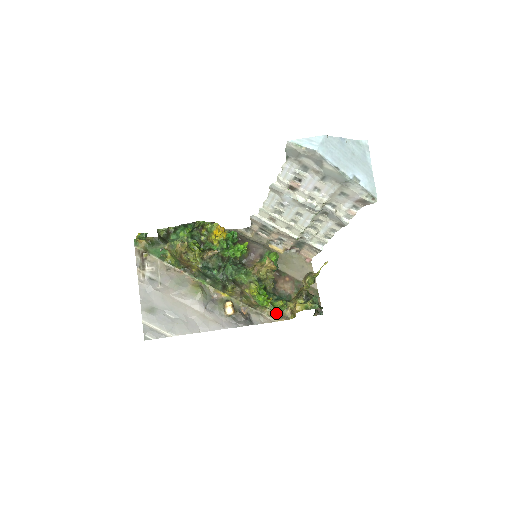
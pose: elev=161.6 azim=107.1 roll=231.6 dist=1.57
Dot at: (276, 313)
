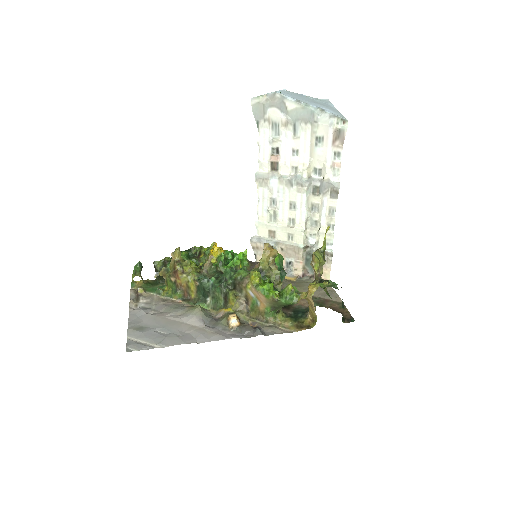
Dot at: (294, 324)
